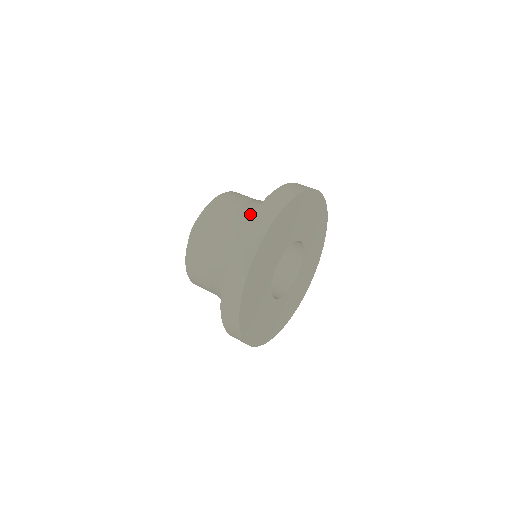
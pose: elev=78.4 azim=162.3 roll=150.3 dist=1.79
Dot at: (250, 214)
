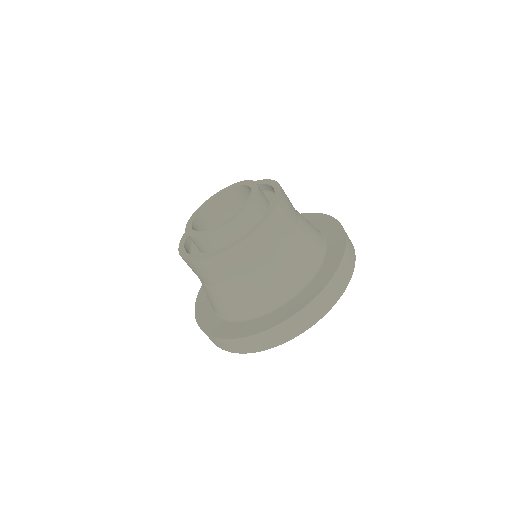
Dot at: (301, 261)
